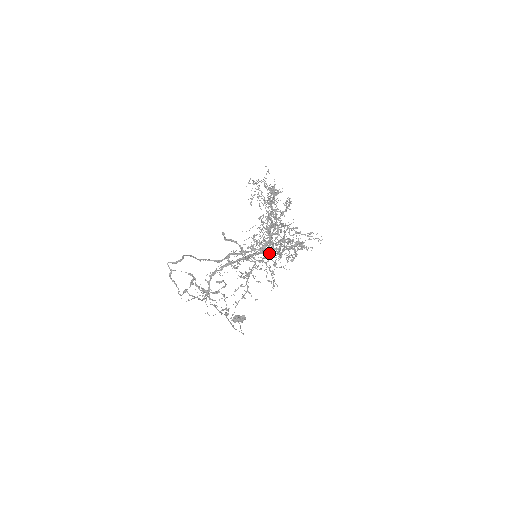
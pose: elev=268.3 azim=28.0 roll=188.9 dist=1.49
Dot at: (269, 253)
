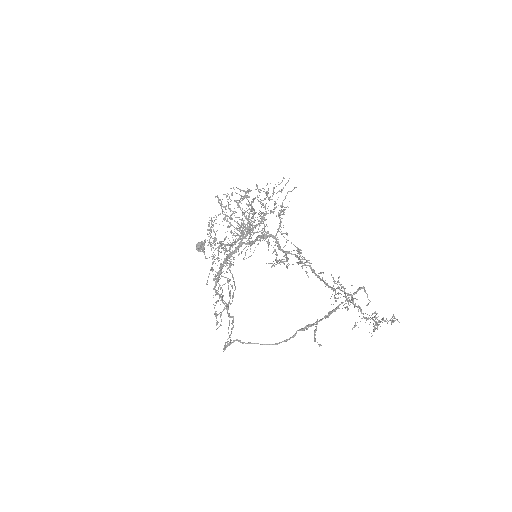
Dot at: occluded
